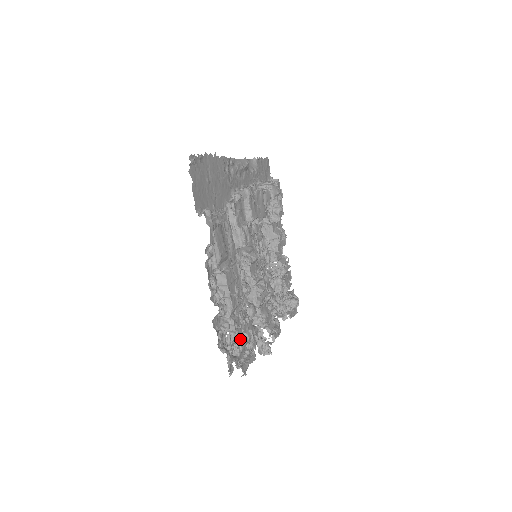
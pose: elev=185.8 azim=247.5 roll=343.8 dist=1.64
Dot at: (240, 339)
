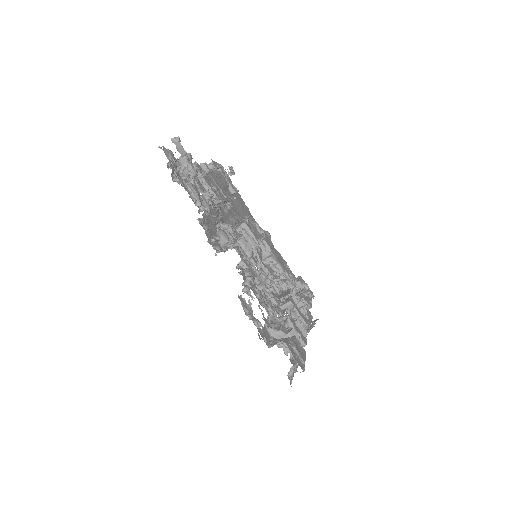
Dot at: occluded
